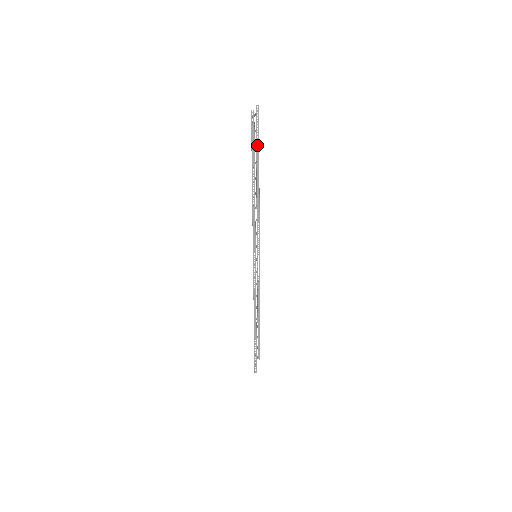
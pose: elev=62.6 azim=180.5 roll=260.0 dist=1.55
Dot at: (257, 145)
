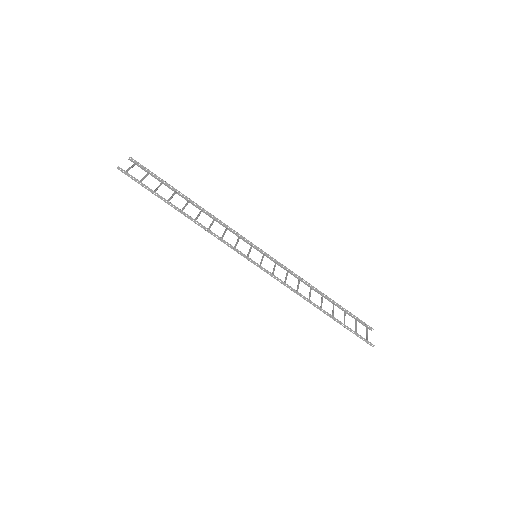
Dot at: (162, 181)
